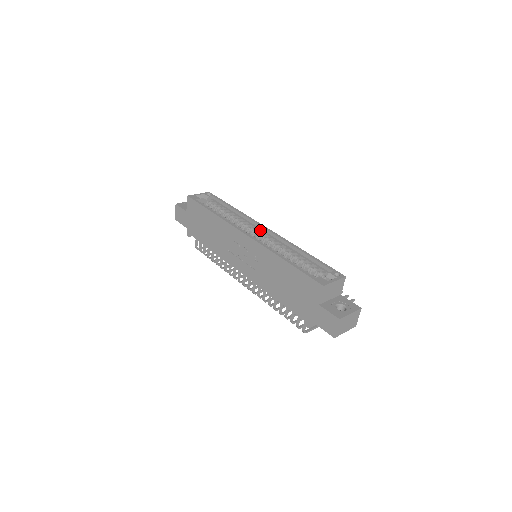
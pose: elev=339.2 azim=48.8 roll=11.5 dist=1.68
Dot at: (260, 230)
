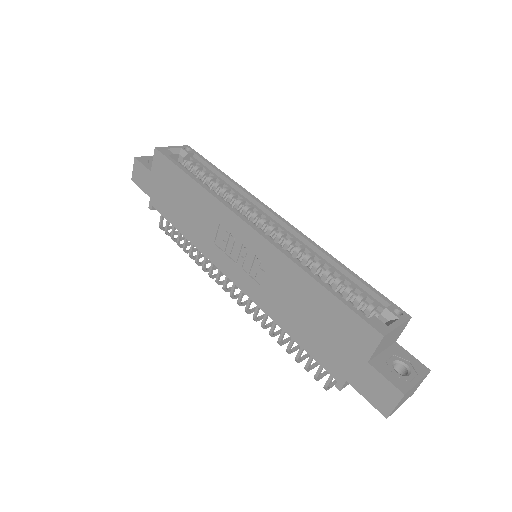
Dot at: (268, 217)
